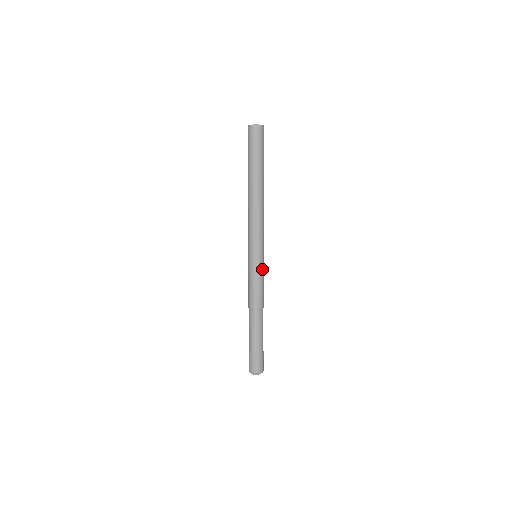
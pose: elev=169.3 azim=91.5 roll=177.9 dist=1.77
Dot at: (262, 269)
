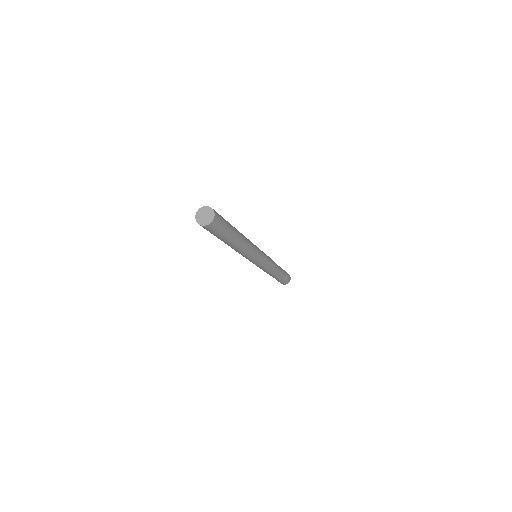
Dot at: (261, 266)
